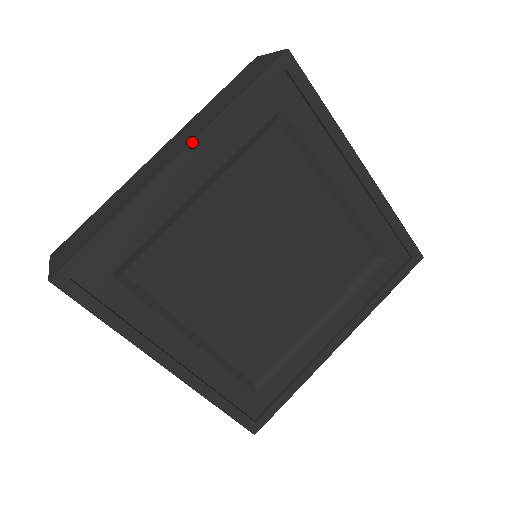
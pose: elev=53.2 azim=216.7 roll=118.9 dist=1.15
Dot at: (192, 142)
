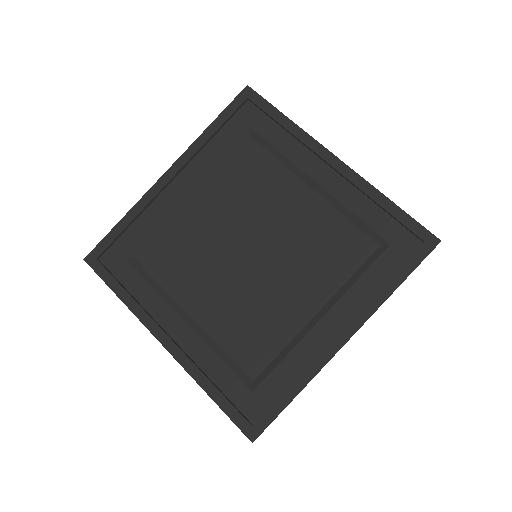
Dot at: (180, 157)
